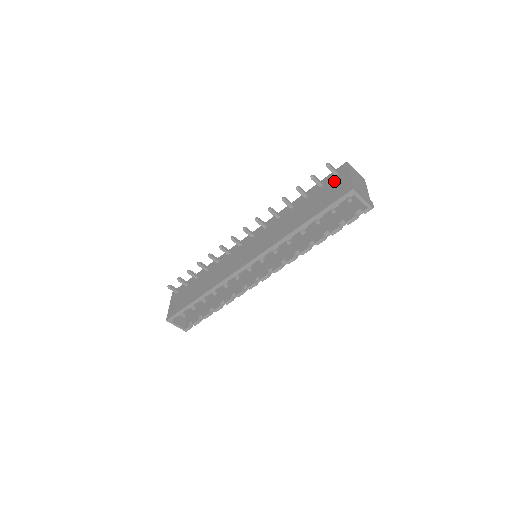
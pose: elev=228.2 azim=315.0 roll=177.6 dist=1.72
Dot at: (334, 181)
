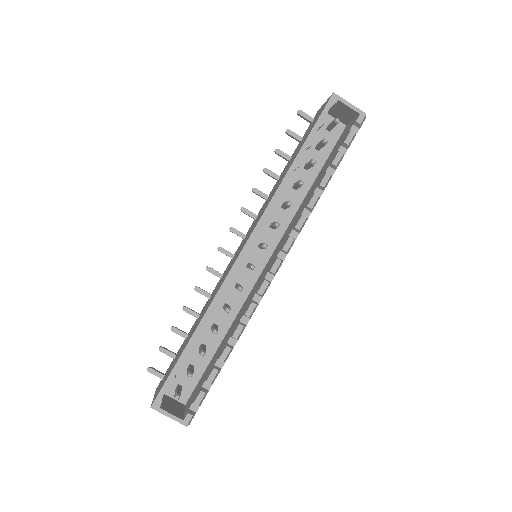
Dot at: (312, 122)
